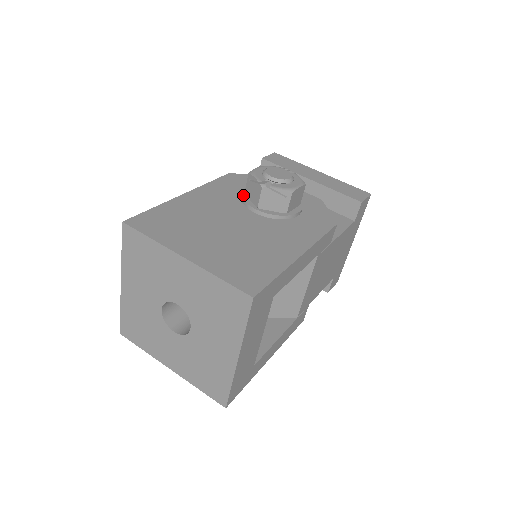
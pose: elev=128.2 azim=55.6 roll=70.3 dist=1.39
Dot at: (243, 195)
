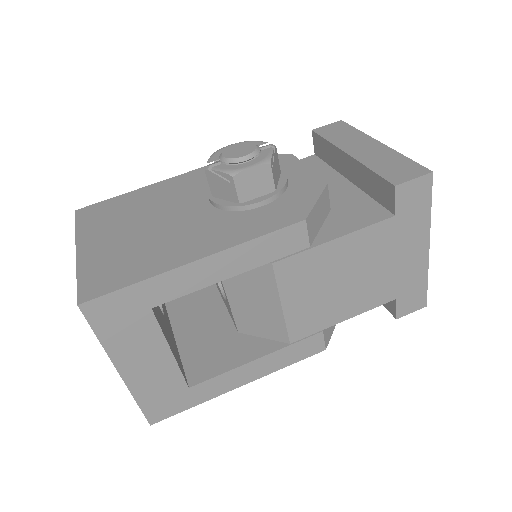
Dot at: occluded
